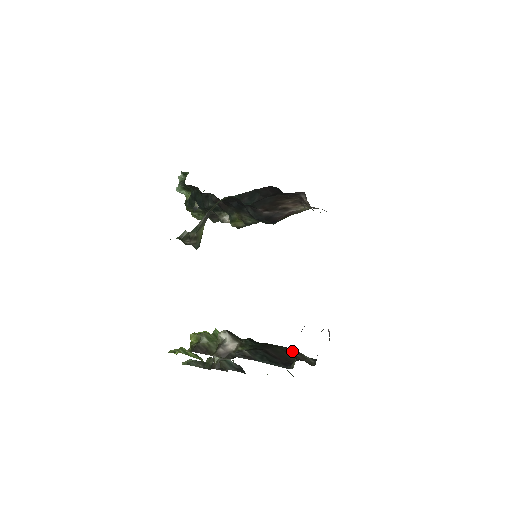
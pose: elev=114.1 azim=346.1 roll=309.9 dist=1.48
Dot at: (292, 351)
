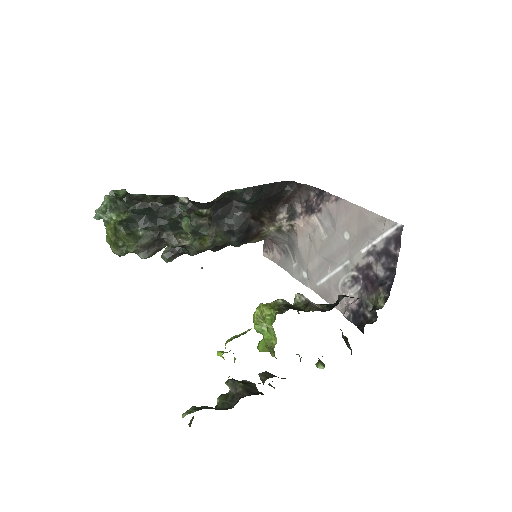
Dot at: occluded
